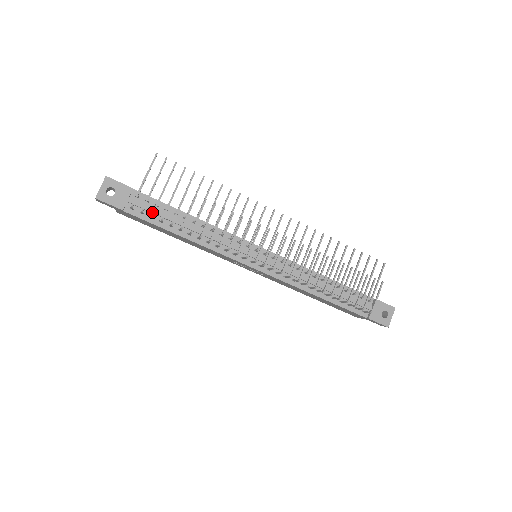
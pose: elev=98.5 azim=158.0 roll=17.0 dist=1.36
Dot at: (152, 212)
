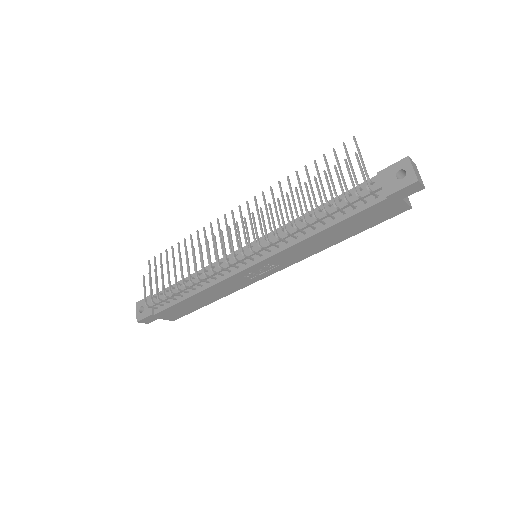
Dot at: (166, 298)
